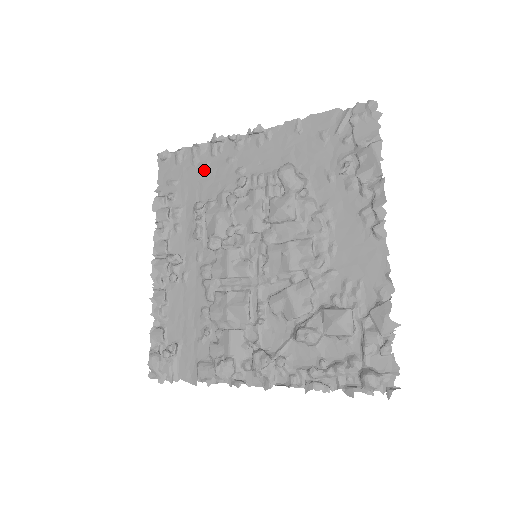
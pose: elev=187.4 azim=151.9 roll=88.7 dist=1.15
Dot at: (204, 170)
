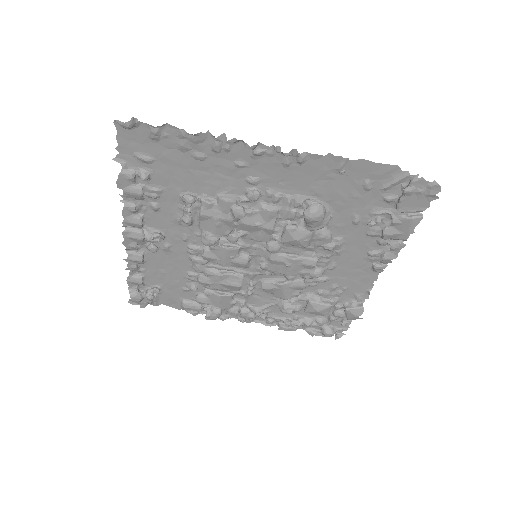
Dot at: (198, 162)
